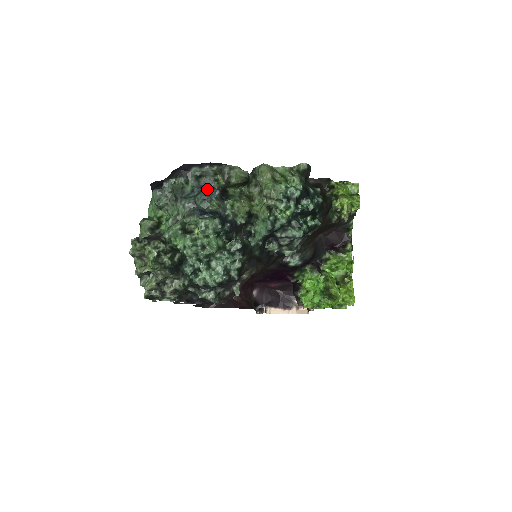
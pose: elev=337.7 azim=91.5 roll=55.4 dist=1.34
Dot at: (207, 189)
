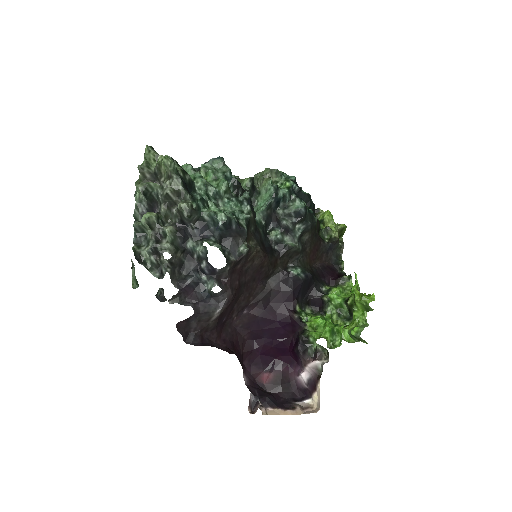
Dot at: occluded
